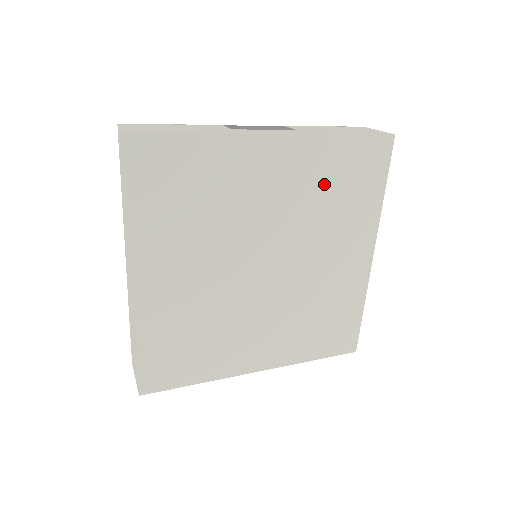
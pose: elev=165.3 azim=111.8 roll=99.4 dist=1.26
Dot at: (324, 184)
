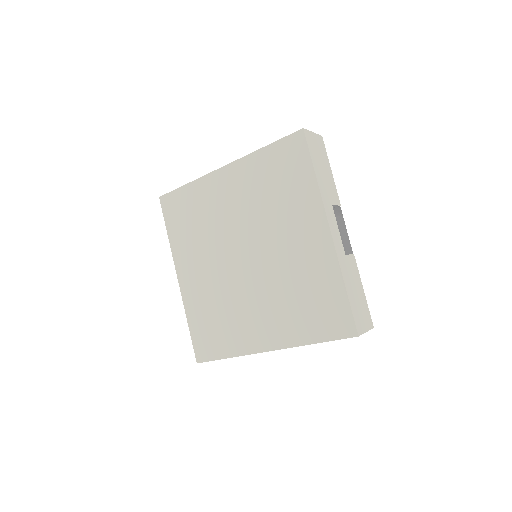
Dot at: (264, 185)
